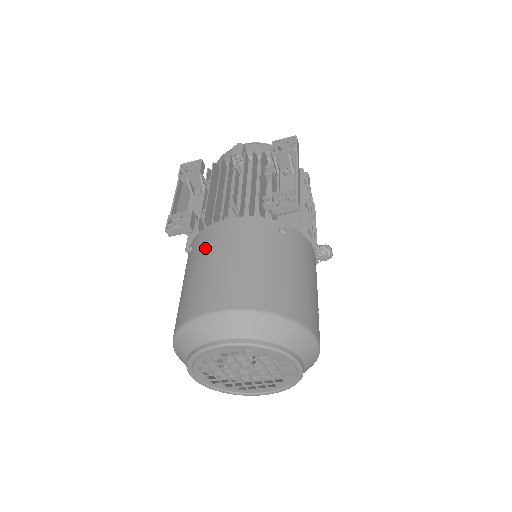
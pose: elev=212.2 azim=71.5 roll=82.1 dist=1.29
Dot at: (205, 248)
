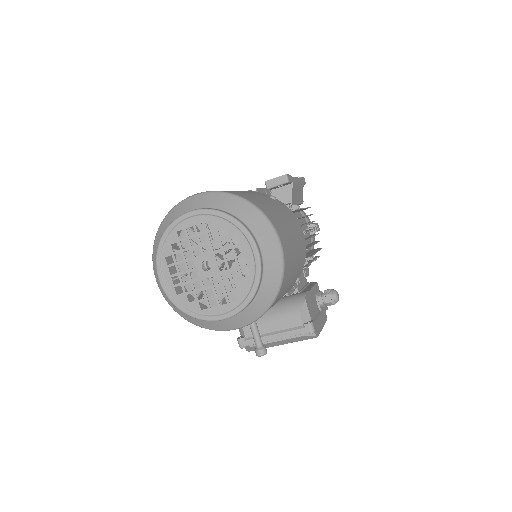
Dot at: occluded
